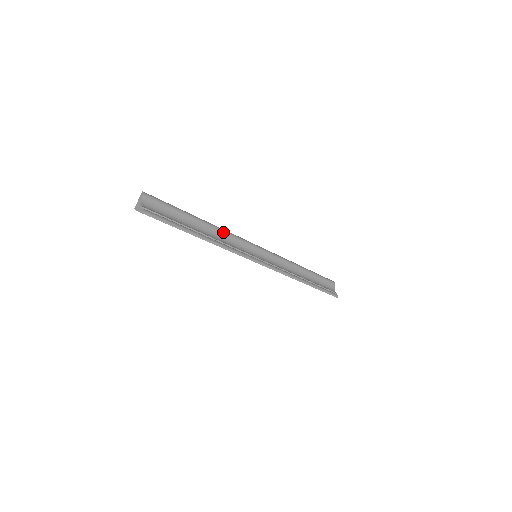
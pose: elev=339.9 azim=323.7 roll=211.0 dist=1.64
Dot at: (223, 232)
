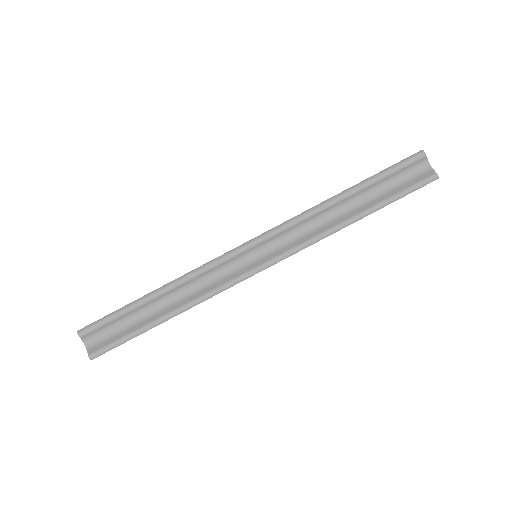
Dot at: (190, 278)
